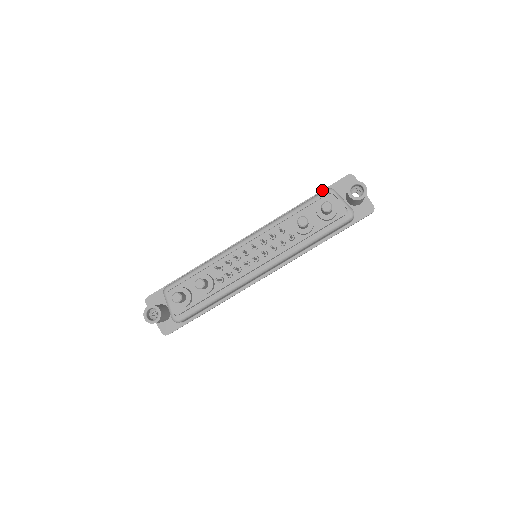
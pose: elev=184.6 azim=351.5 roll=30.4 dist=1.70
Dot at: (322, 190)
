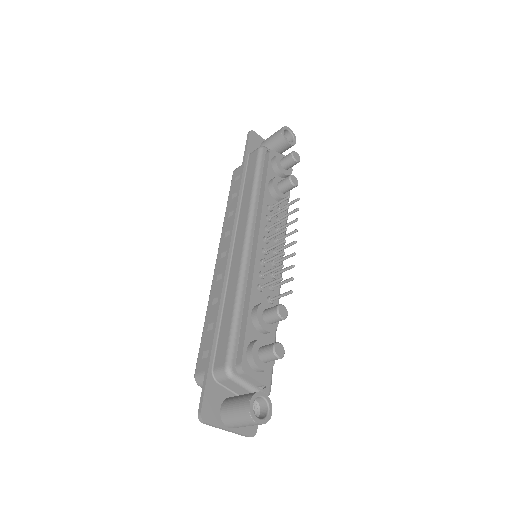
Dot at: (245, 155)
